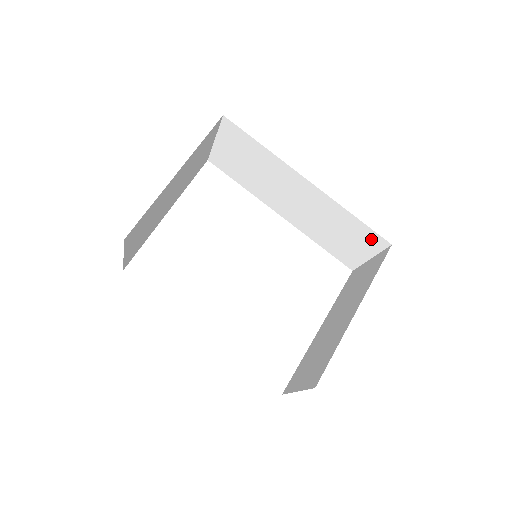
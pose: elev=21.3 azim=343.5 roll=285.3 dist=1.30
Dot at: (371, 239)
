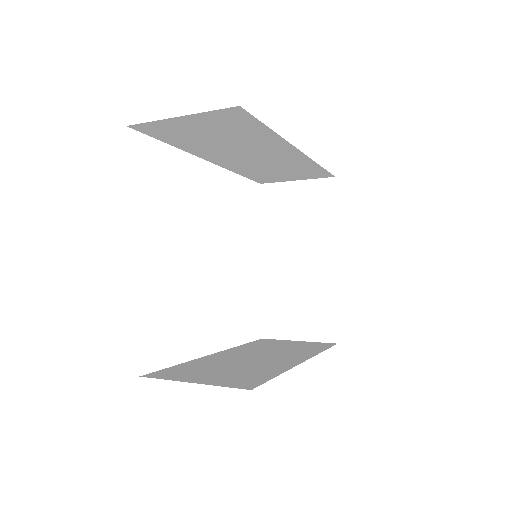
Dot at: (317, 175)
